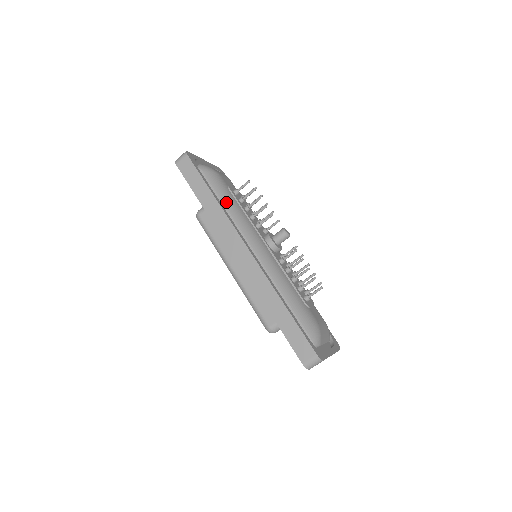
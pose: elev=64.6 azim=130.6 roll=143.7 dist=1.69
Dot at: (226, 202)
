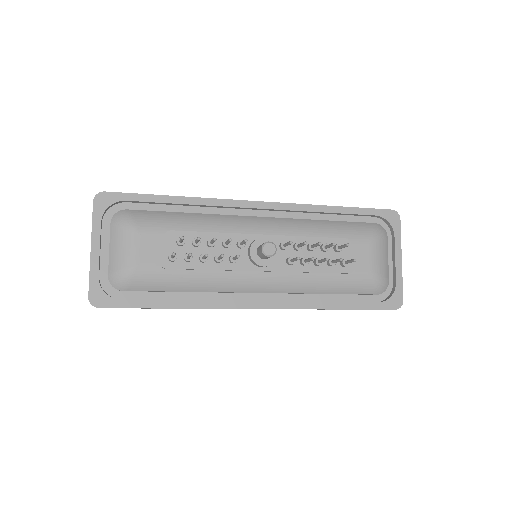
Dot at: (186, 288)
